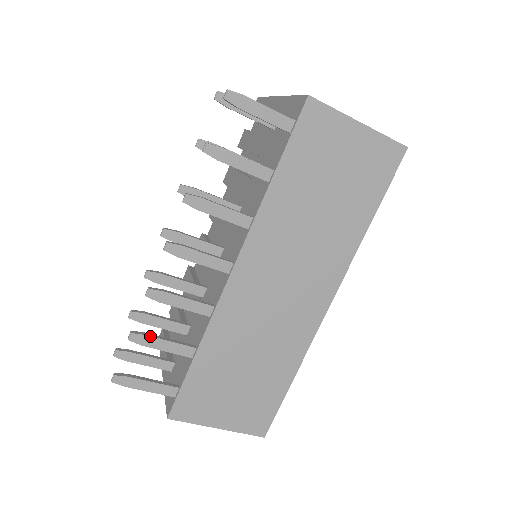
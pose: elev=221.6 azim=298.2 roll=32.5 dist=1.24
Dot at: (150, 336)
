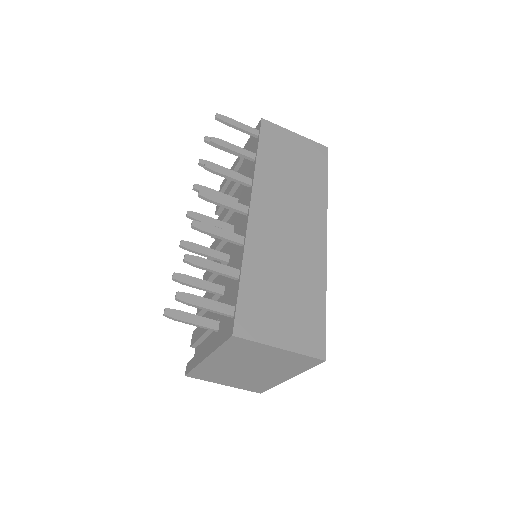
Dot at: (201, 258)
